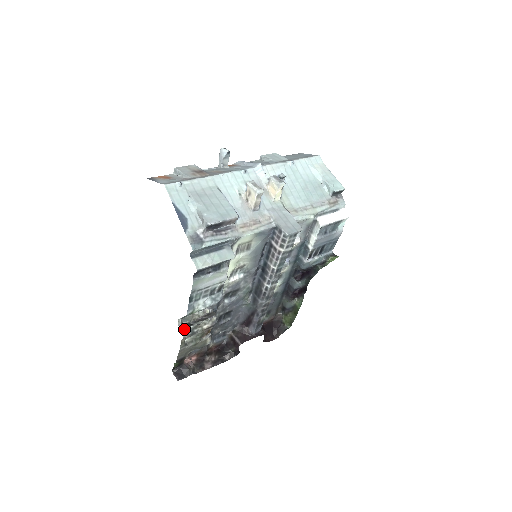
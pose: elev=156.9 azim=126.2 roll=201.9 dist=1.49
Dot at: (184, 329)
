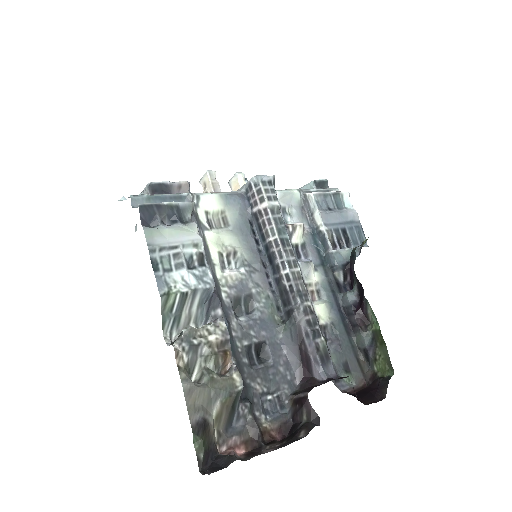
Dot at: (174, 341)
